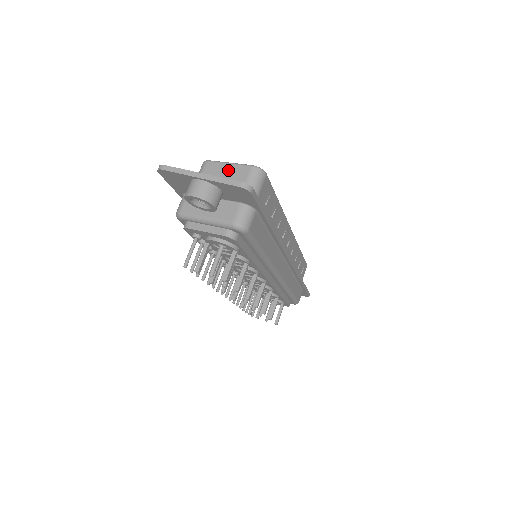
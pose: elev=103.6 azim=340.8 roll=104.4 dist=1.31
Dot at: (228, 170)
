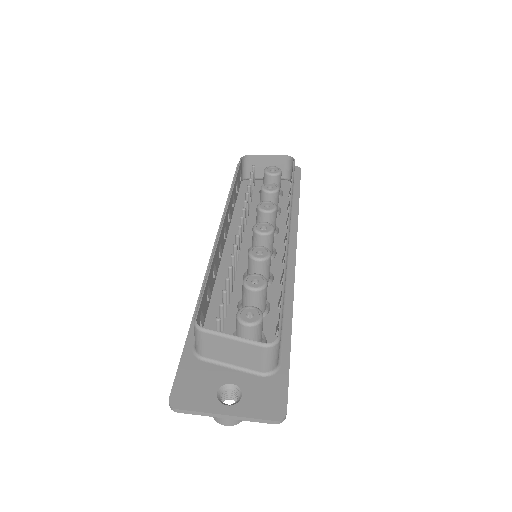
Dot at: (235, 346)
